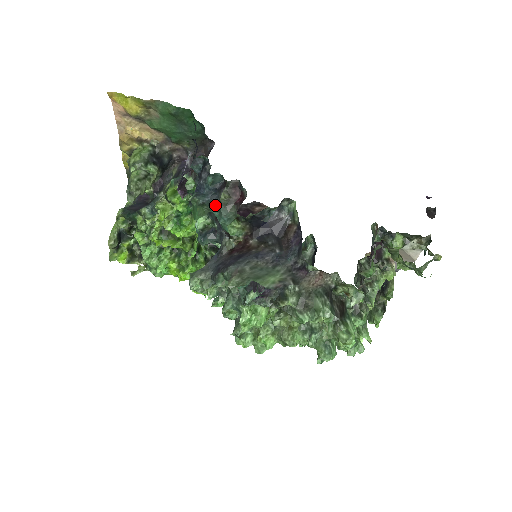
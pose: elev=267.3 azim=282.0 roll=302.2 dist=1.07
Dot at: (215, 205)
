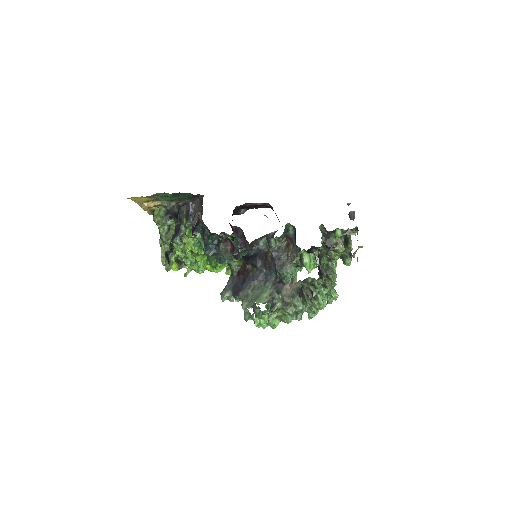
Dot at: (219, 253)
